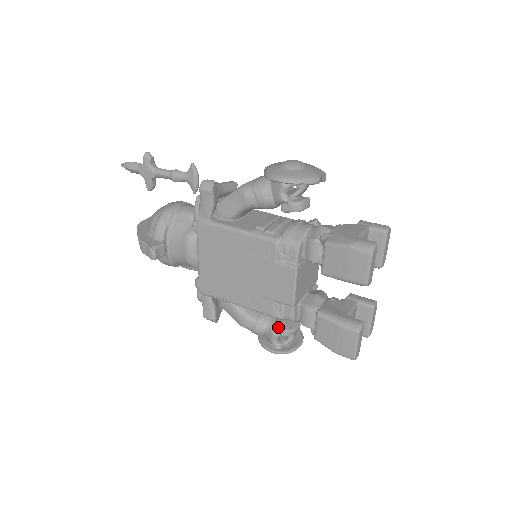
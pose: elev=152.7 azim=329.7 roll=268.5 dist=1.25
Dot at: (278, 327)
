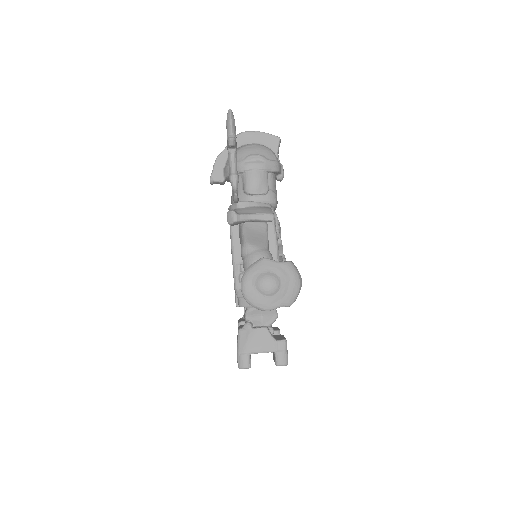
Dot at: occluded
